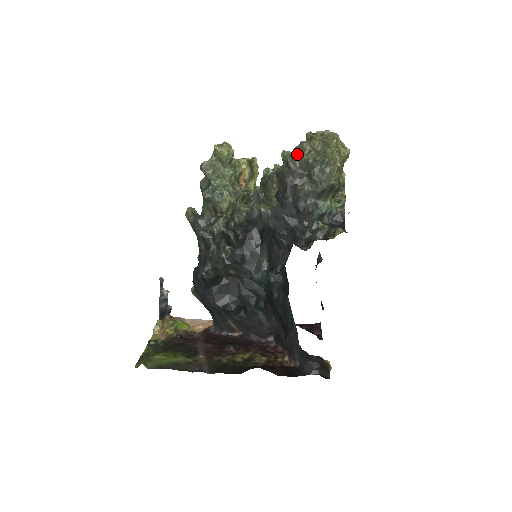
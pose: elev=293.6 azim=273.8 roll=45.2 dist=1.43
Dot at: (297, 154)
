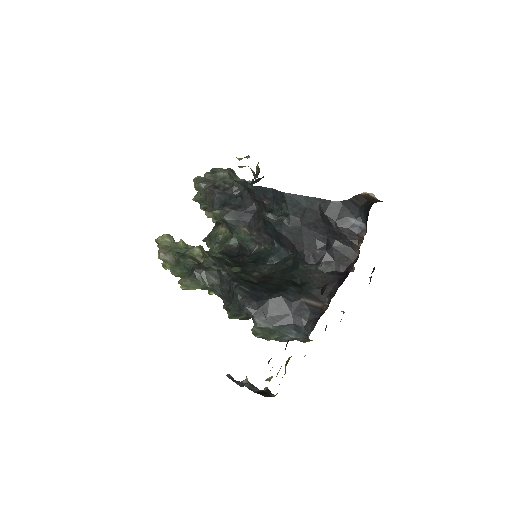
Dot at: occluded
